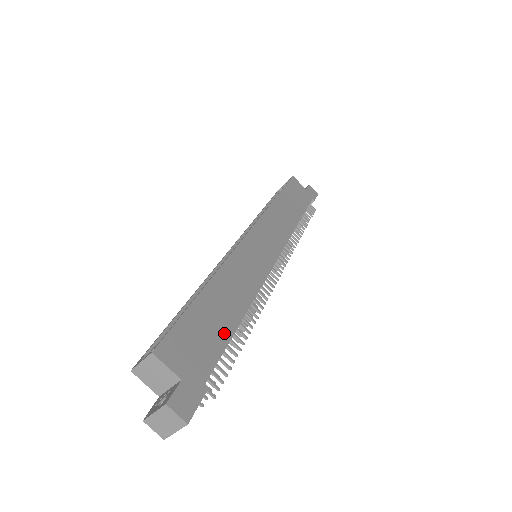
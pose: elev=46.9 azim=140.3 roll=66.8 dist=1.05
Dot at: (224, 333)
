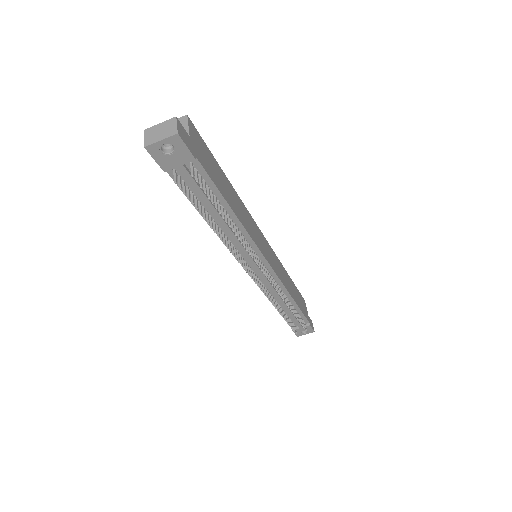
Dot at: (221, 189)
